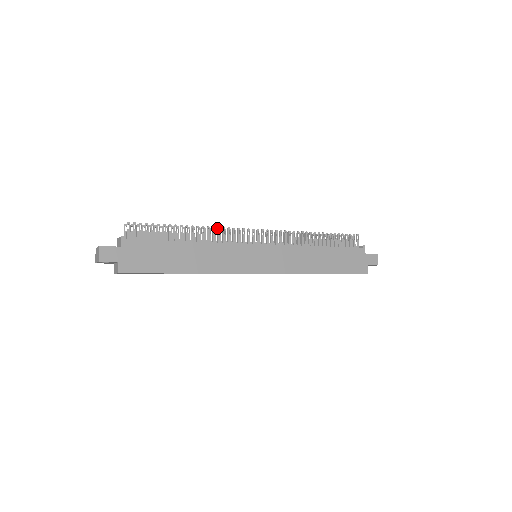
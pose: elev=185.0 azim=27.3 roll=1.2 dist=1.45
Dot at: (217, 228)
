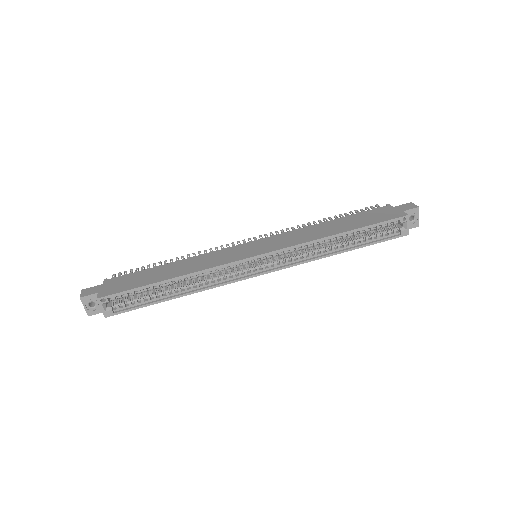
Dot at: occluded
